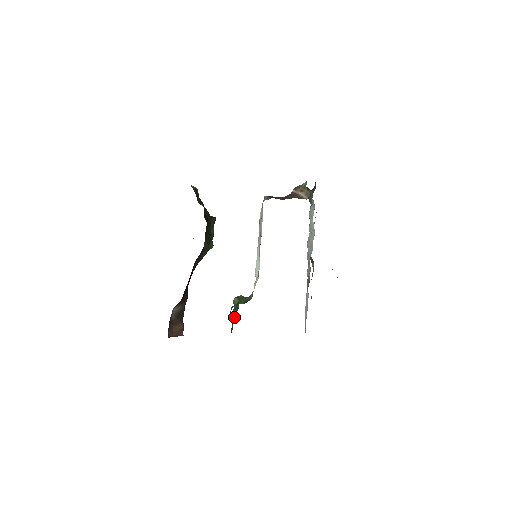
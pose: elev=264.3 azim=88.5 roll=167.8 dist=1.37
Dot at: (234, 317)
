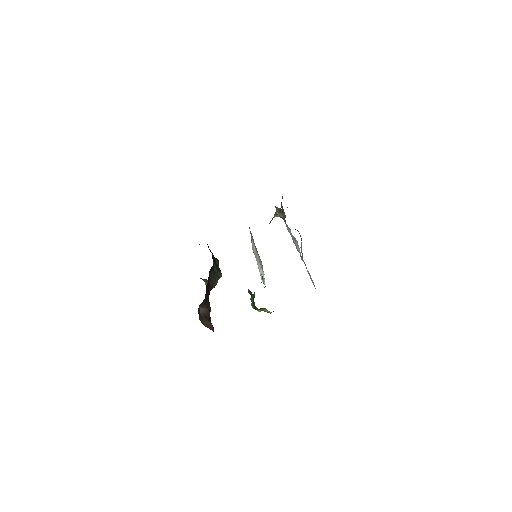
Dot at: occluded
